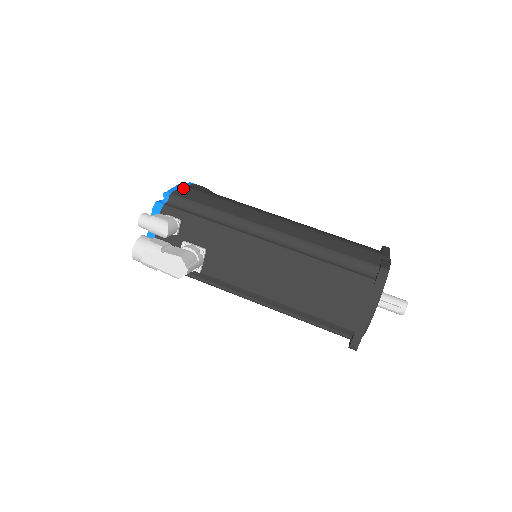
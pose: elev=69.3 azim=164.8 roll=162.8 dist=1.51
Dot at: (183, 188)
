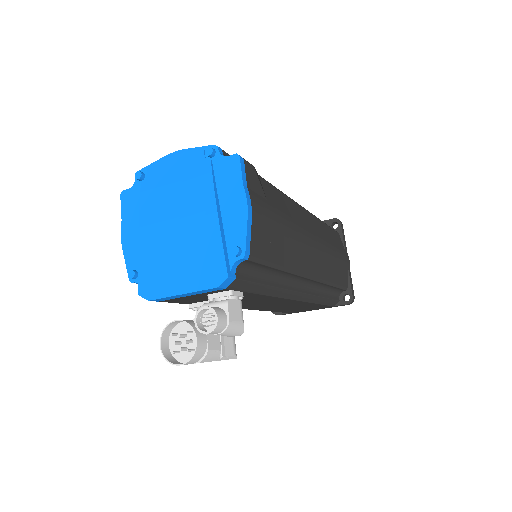
Dot at: (255, 222)
